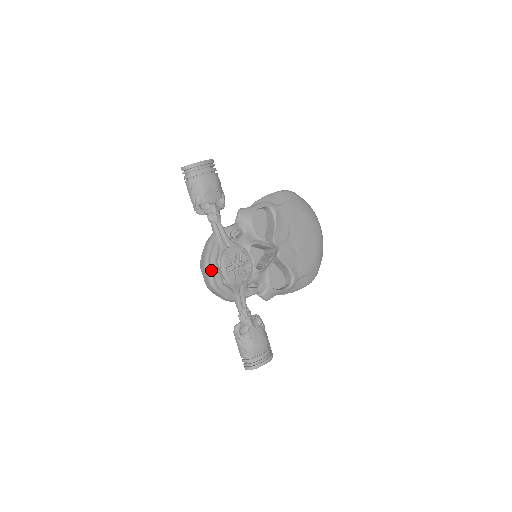
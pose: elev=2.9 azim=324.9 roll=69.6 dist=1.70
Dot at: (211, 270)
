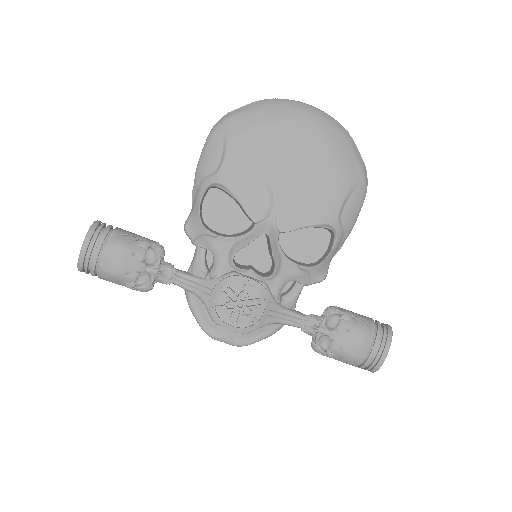
Dot at: (219, 335)
